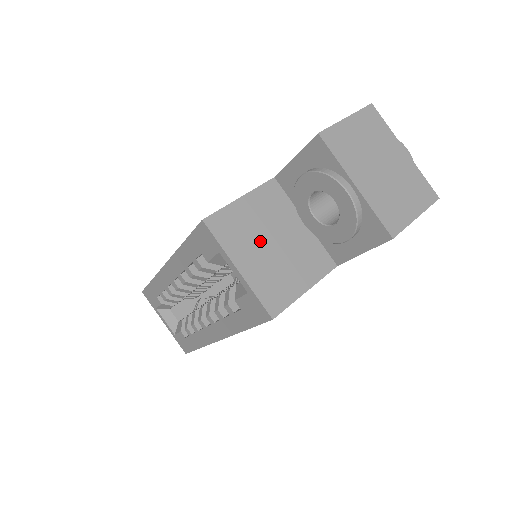
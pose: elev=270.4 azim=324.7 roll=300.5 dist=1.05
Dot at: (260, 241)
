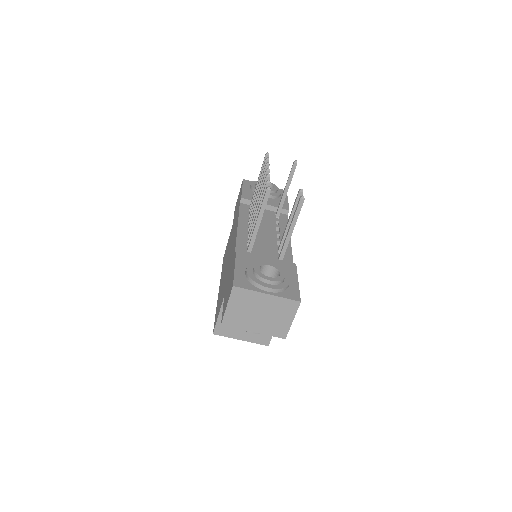
Dot at: occluded
